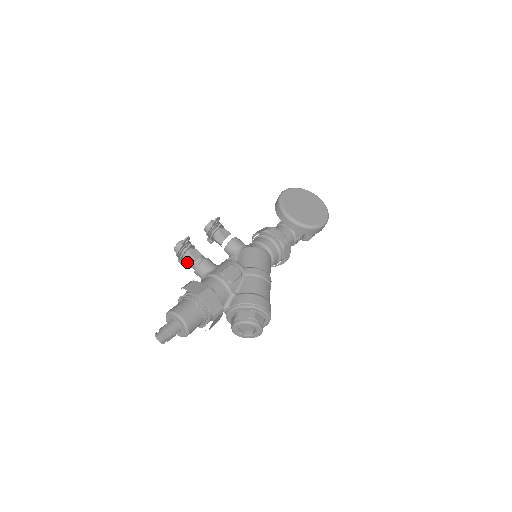
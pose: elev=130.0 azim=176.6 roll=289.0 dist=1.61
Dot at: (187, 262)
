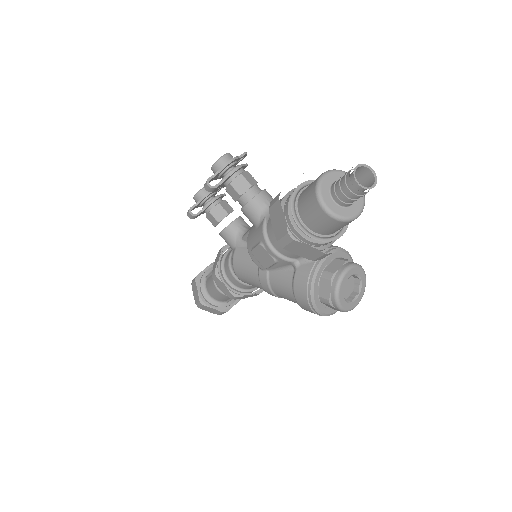
Dot at: (246, 179)
